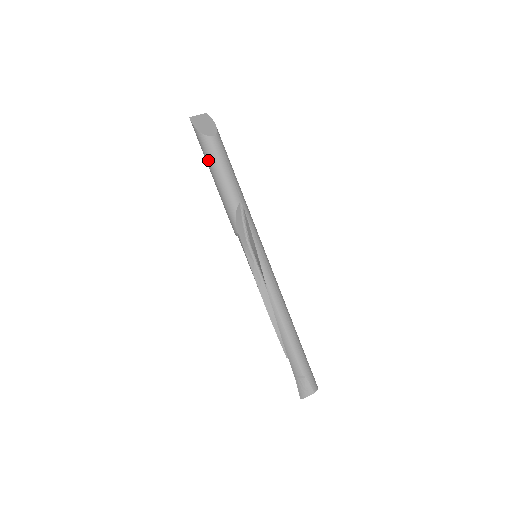
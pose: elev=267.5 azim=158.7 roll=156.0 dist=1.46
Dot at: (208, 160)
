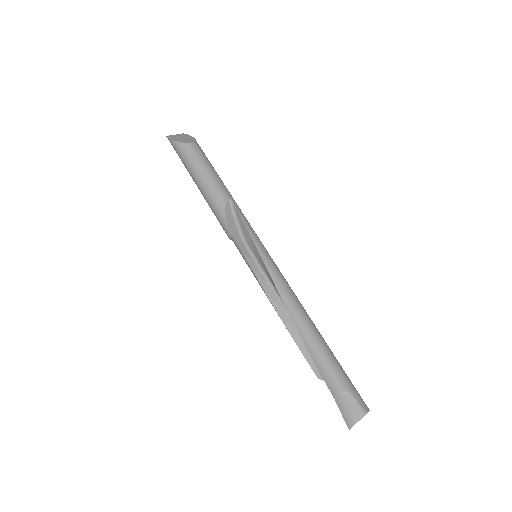
Dot at: (189, 166)
